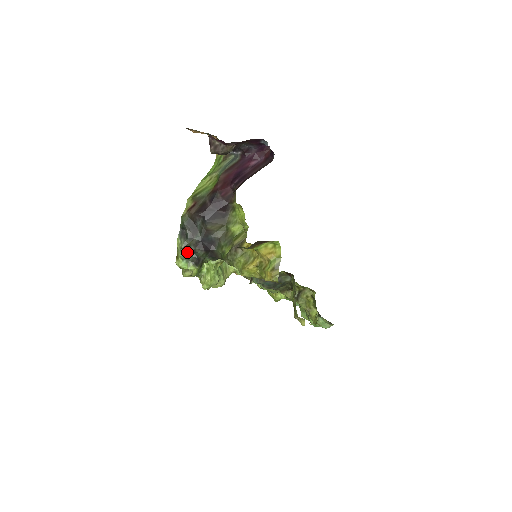
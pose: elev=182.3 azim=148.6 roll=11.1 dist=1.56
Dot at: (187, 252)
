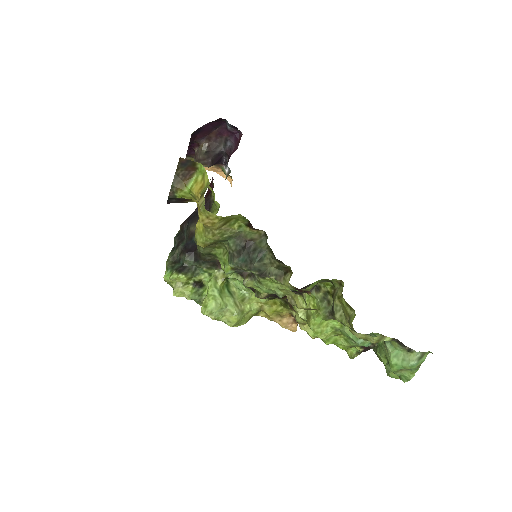
Dot at: (174, 263)
